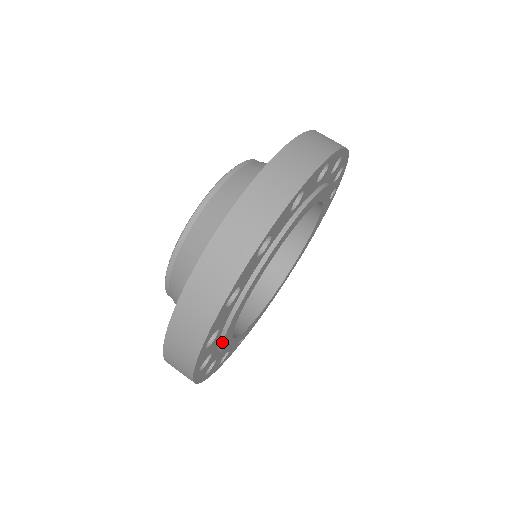
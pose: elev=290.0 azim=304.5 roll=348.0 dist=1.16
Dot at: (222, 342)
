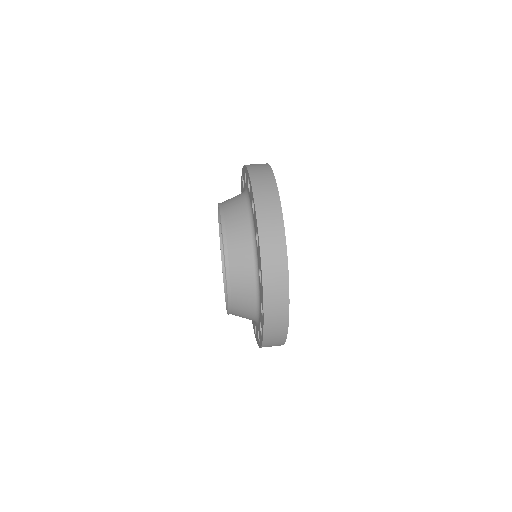
Dot at: occluded
